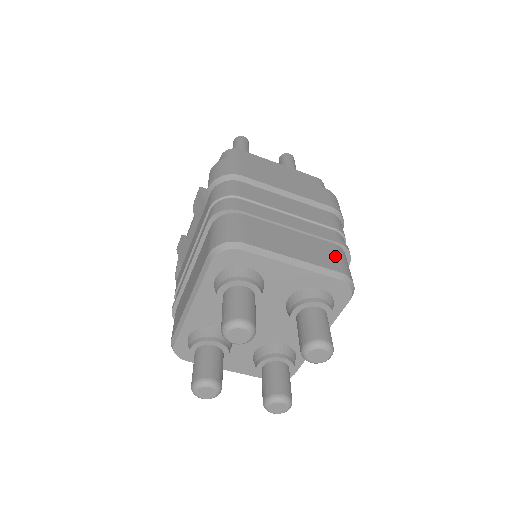
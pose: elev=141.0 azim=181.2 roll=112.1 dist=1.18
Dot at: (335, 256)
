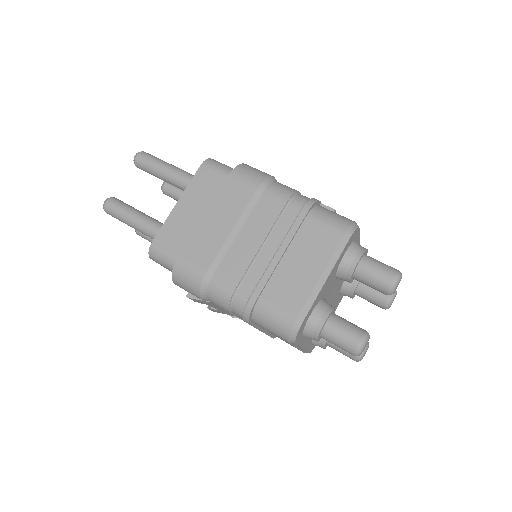
Dot at: (322, 228)
